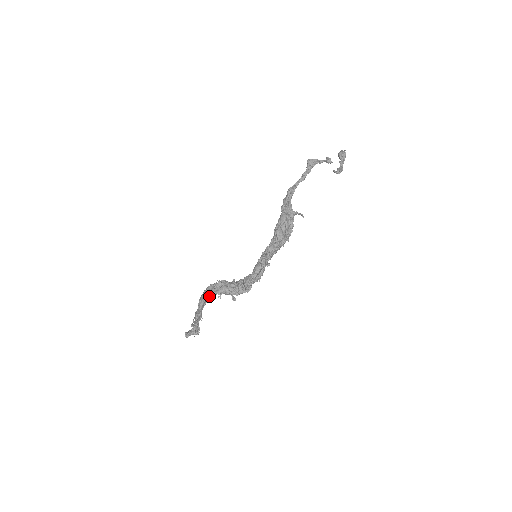
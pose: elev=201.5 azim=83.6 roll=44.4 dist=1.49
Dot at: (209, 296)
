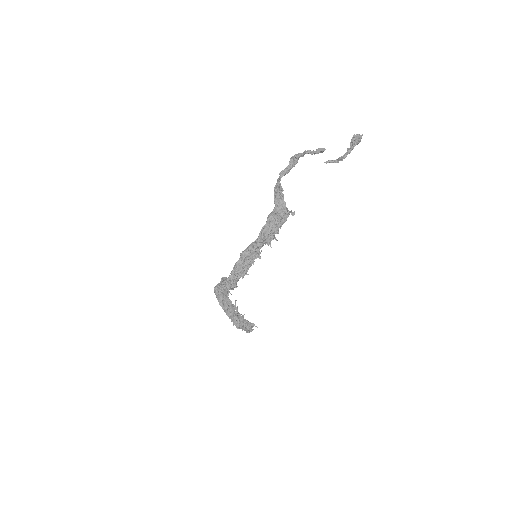
Dot at: (219, 291)
